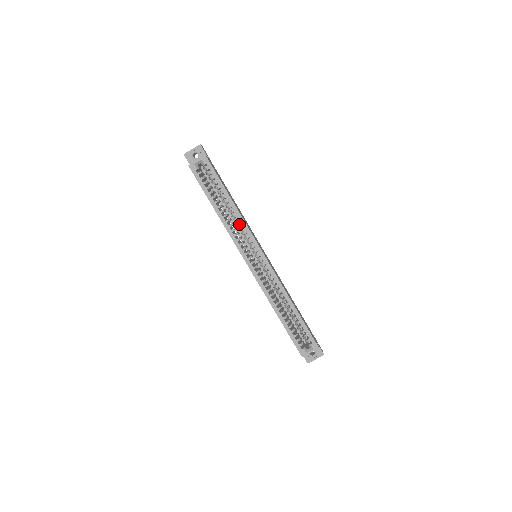
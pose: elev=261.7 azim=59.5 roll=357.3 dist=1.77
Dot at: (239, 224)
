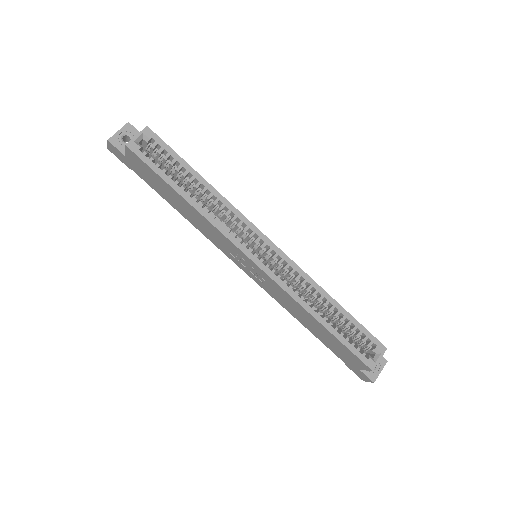
Dot at: (224, 212)
